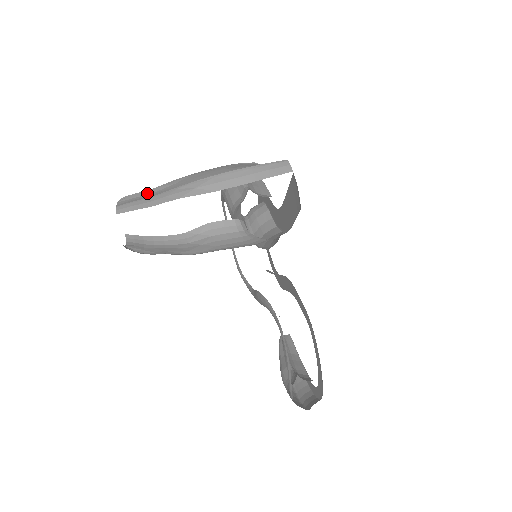
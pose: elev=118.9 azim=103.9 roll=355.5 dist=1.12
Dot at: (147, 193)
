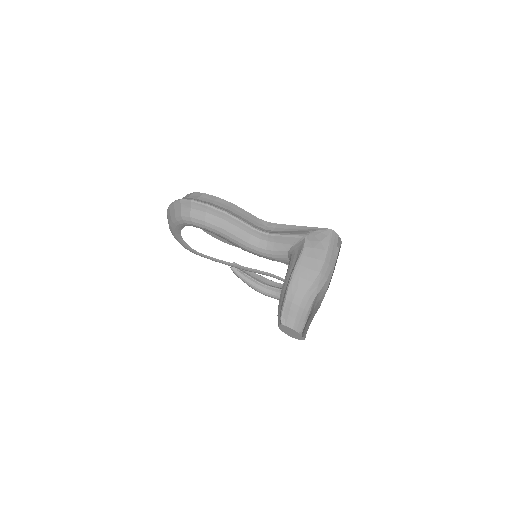
Dot at: (290, 306)
